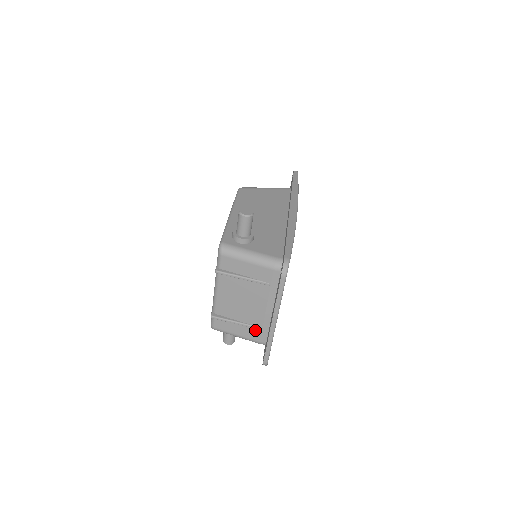
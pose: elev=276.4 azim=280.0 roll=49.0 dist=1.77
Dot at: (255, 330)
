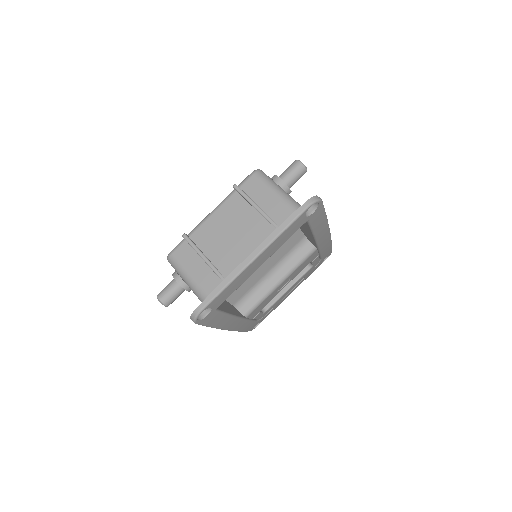
Dot at: (215, 277)
